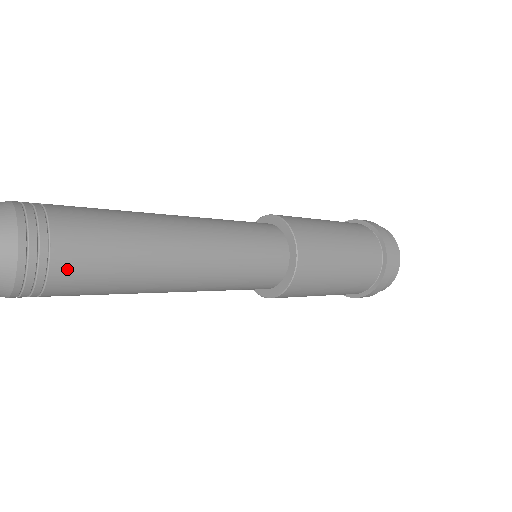
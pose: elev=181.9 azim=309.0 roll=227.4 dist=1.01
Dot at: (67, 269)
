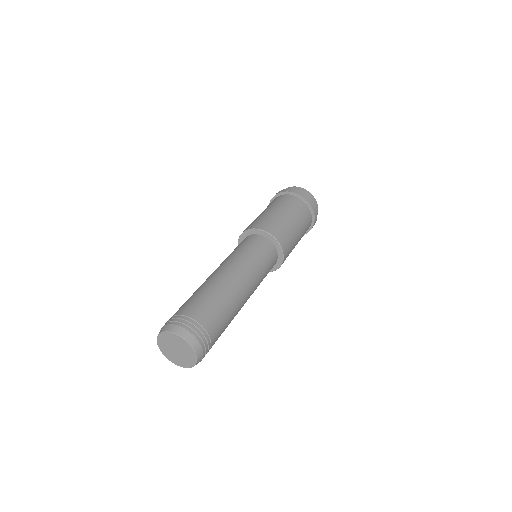
Dot at: (215, 337)
